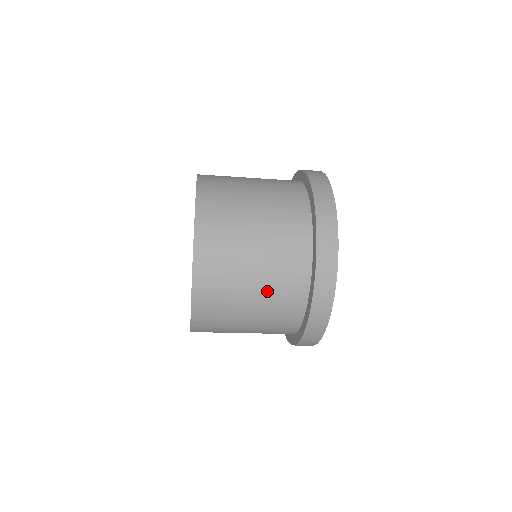
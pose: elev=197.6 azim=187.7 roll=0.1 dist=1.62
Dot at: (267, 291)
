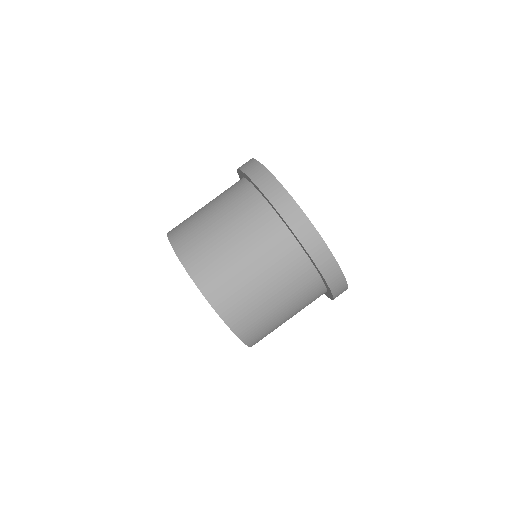
Dot at: (245, 236)
